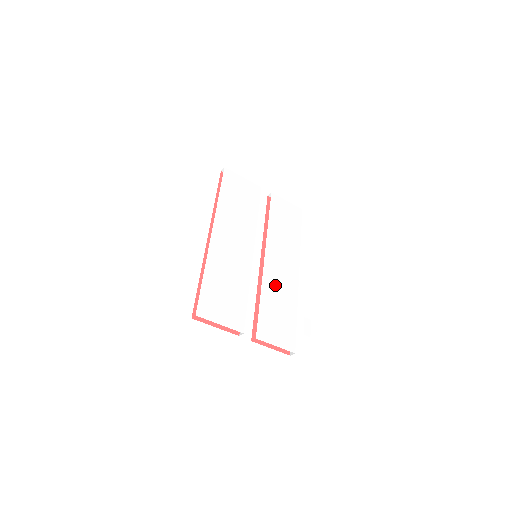
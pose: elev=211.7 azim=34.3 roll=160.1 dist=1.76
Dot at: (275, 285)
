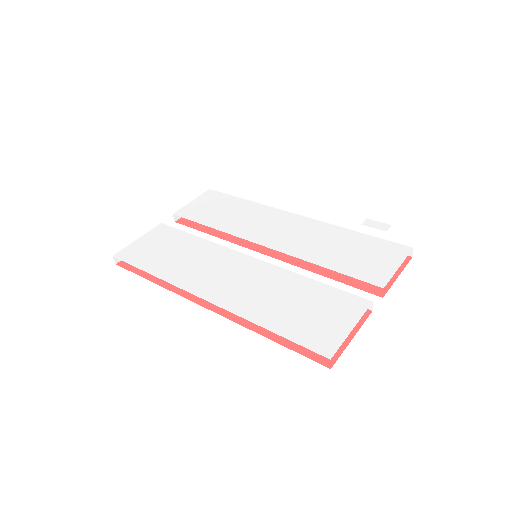
Dot at: (306, 244)
